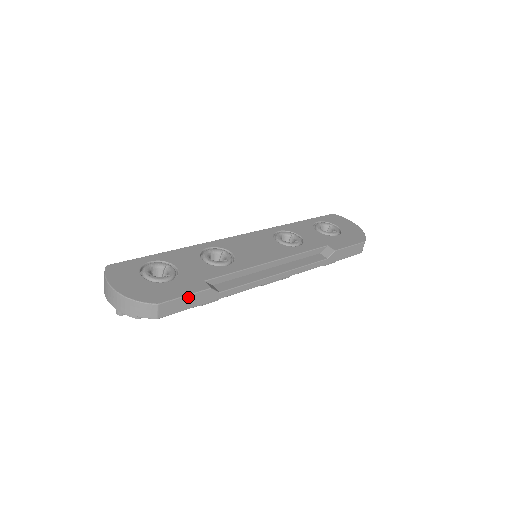
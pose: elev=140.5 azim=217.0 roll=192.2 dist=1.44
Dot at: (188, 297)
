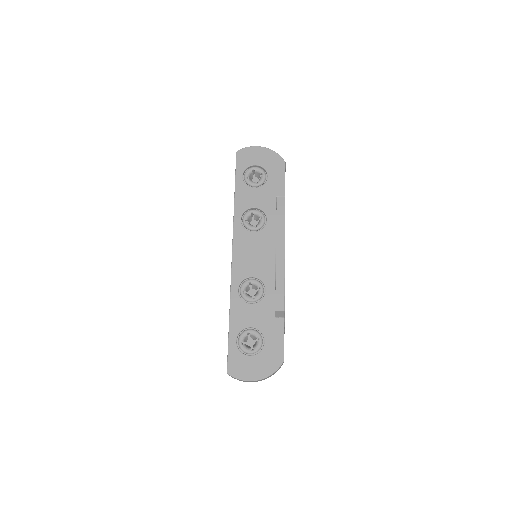
Dot at: occluded
